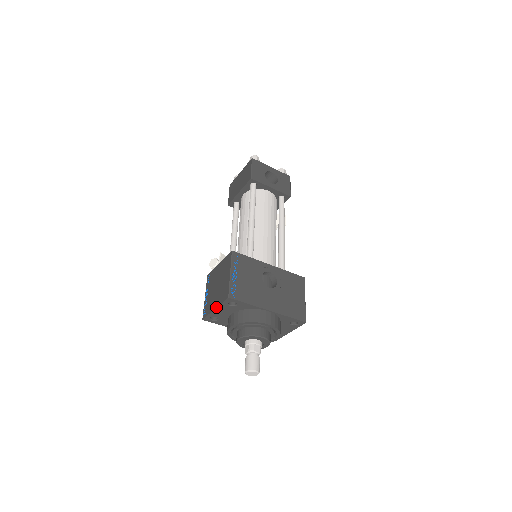
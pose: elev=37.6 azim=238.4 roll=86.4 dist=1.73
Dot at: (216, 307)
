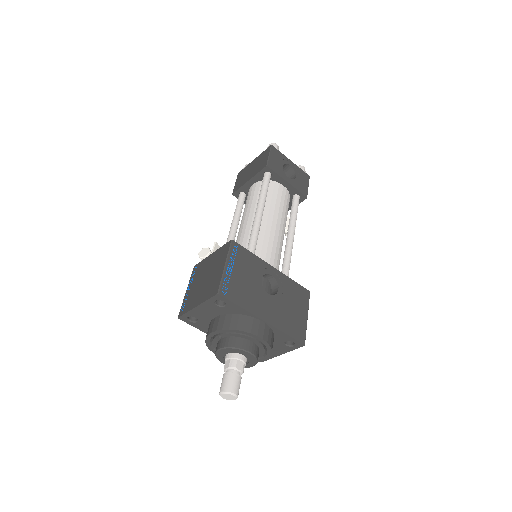
Dot at: (199, 304)
